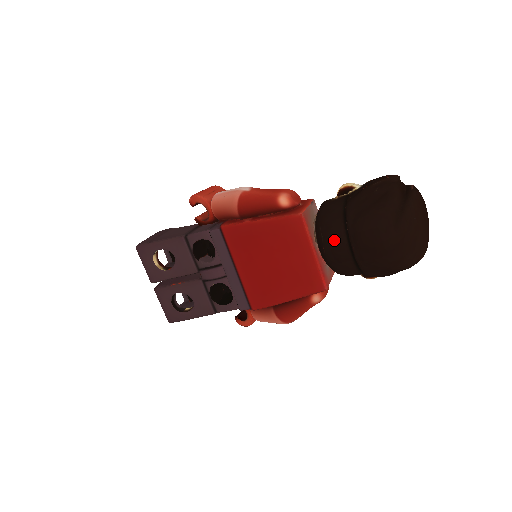
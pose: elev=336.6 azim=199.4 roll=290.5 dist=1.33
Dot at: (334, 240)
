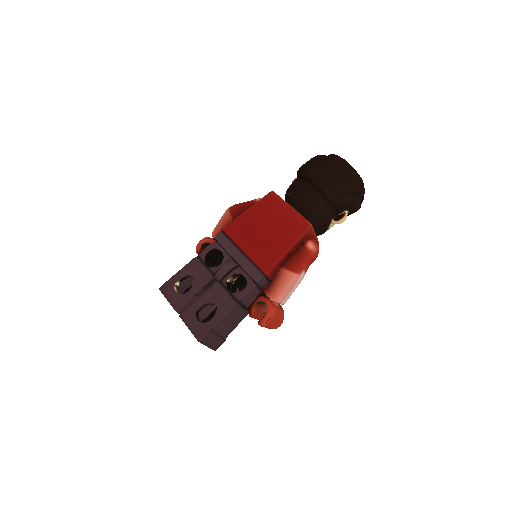
Dot at: (298, 187)
